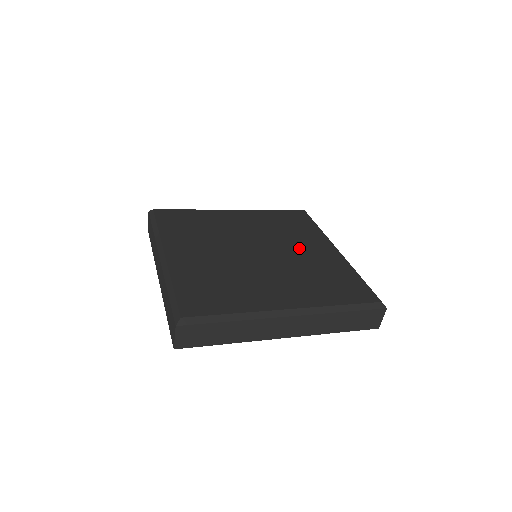
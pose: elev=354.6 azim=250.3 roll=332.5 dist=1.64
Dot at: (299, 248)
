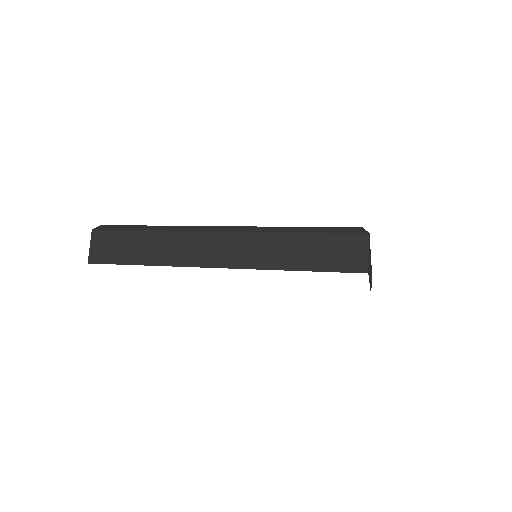
Dot at: occluded
